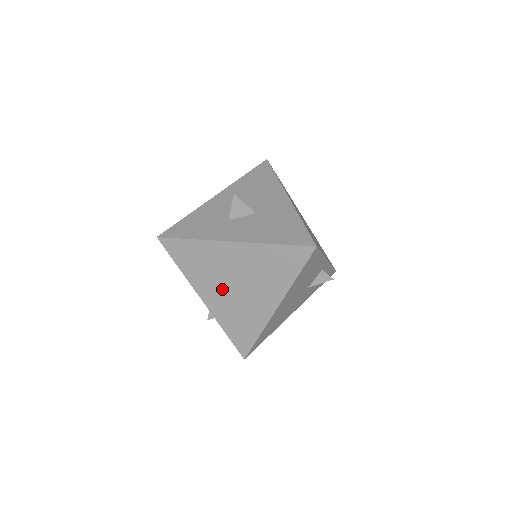
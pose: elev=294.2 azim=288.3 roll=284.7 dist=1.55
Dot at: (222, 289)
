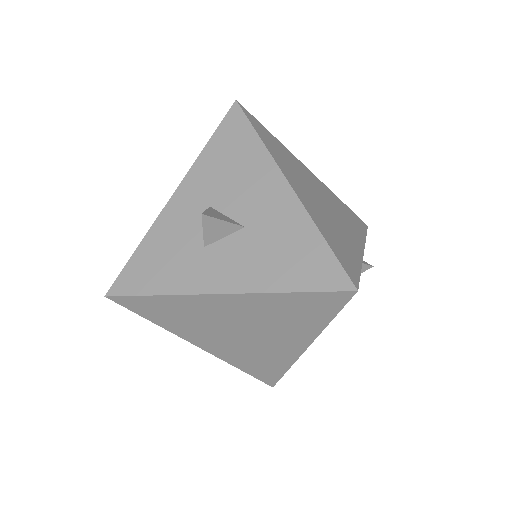
Dot at: (222, 337)
